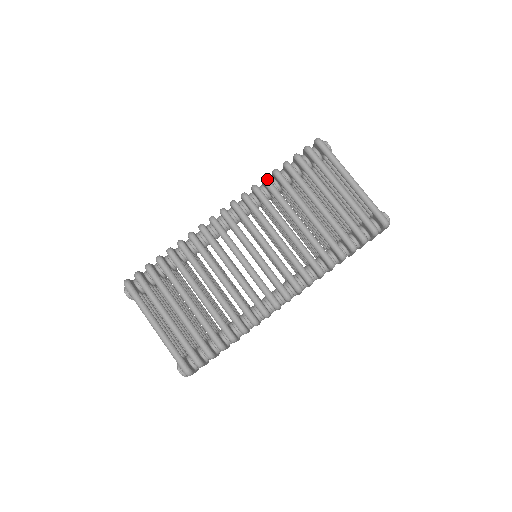
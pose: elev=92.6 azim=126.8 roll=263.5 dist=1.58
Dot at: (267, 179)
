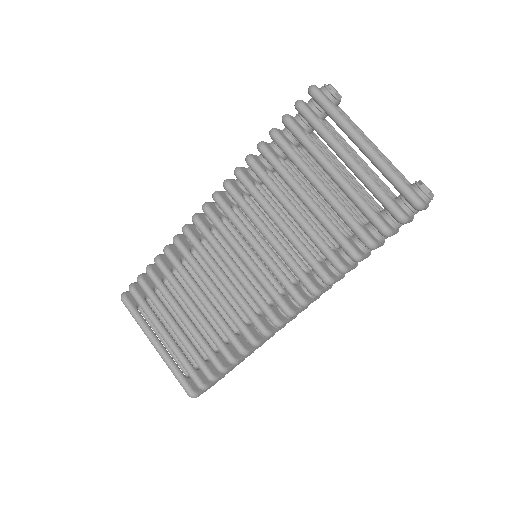
Dot at: (249, 159)
